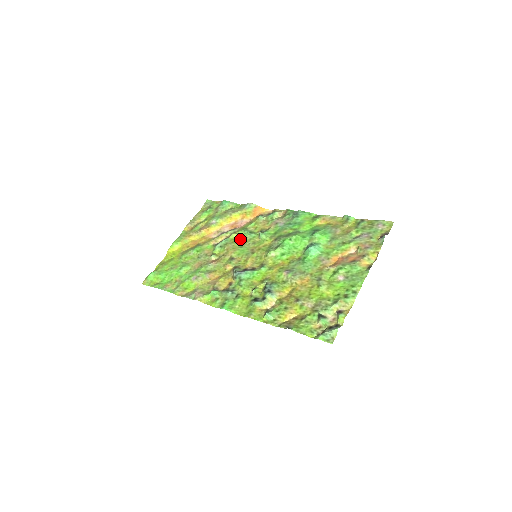
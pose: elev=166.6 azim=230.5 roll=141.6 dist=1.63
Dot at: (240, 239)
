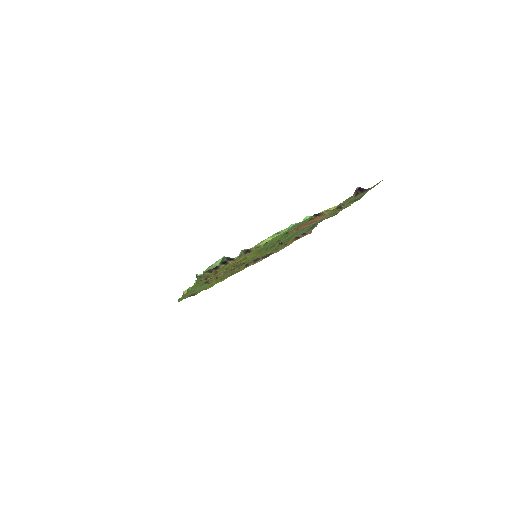
Dot at: occluded
